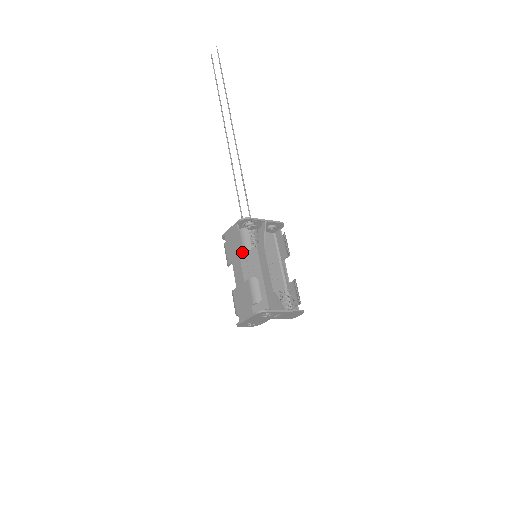
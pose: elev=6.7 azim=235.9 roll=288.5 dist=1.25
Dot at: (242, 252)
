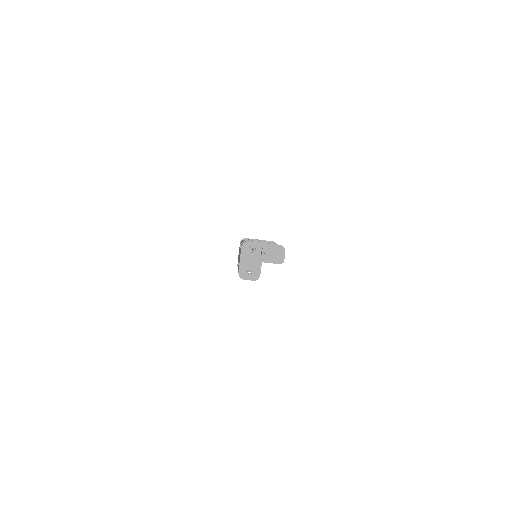
Dot at: (240, 246)
